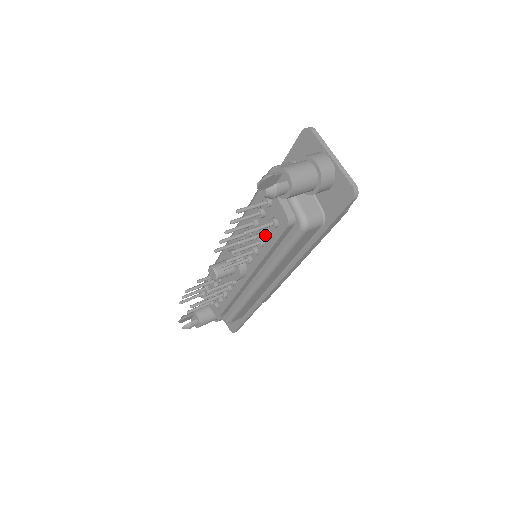
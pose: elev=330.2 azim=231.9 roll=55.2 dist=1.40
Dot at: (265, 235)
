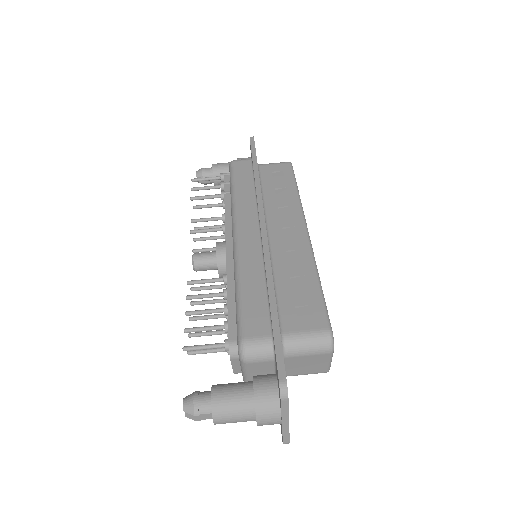
Dot at: occluded
